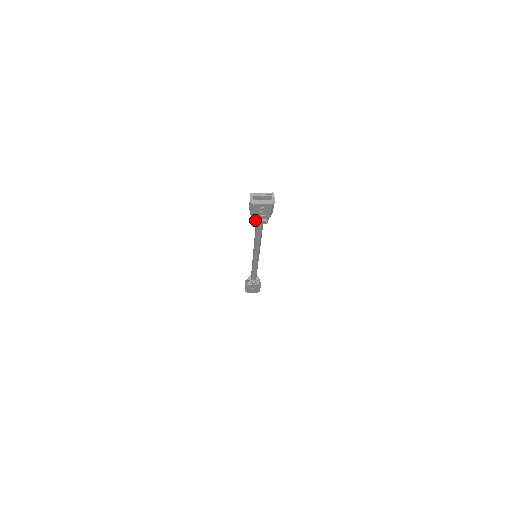
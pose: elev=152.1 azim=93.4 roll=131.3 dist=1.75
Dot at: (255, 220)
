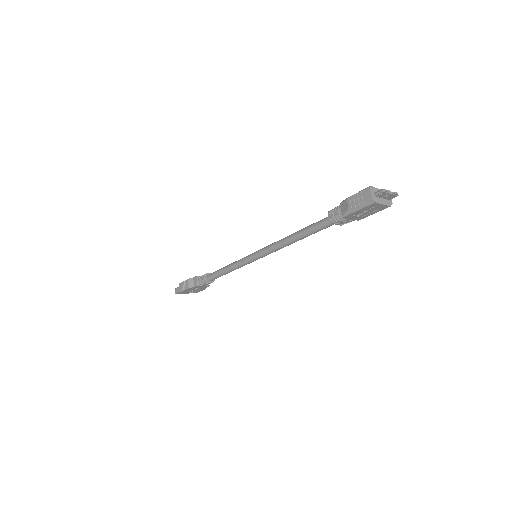
Dot at: (341, 219)
